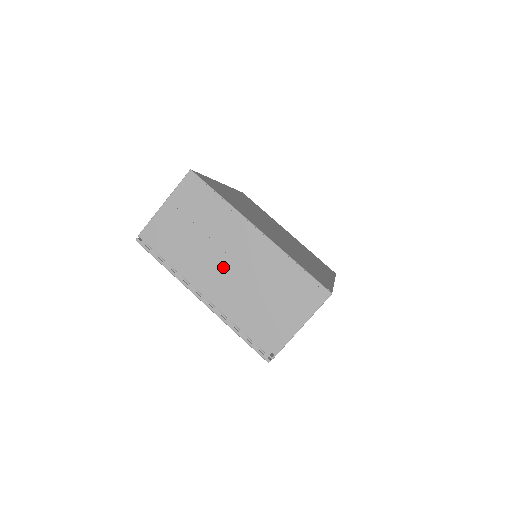
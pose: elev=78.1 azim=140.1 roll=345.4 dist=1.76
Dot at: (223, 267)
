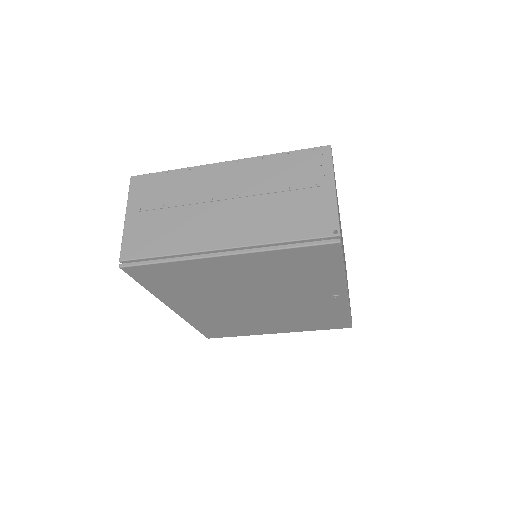
Dot at: (220, 211)
